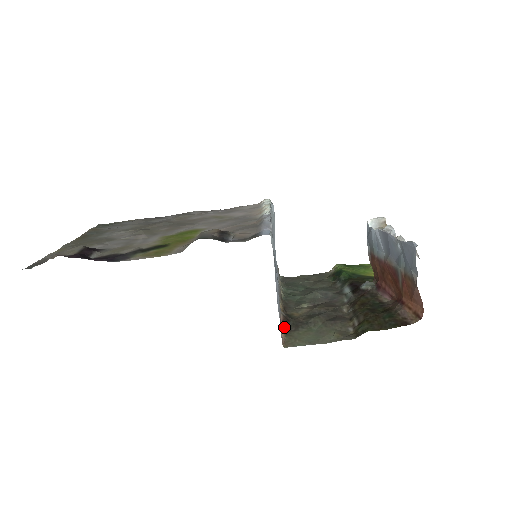
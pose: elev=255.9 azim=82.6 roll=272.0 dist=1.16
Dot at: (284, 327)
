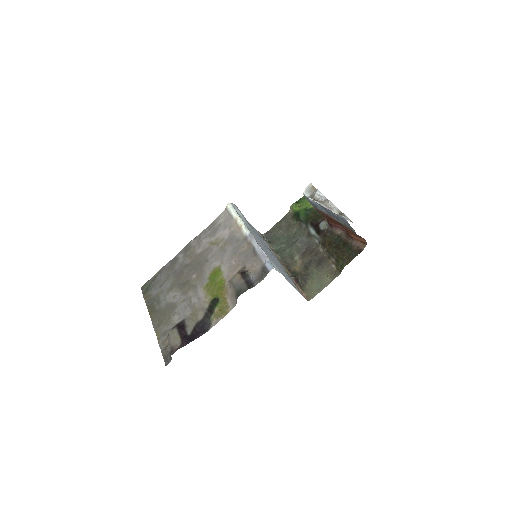
Dot at: (299, 286)
